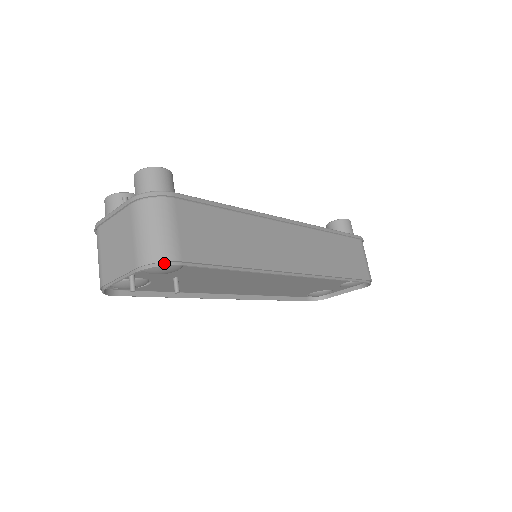
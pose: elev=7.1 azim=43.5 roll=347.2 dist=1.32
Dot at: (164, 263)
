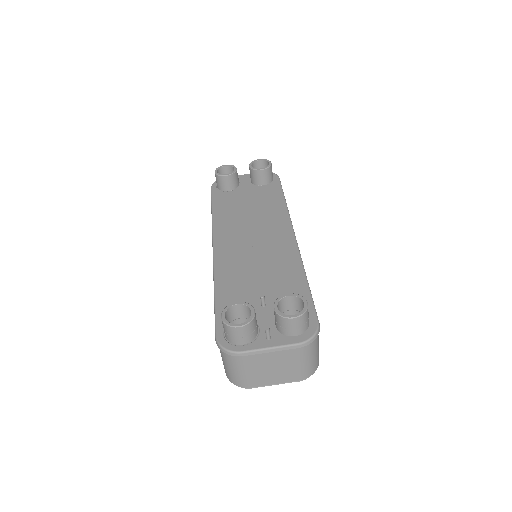
Dot at: (316, 368)
